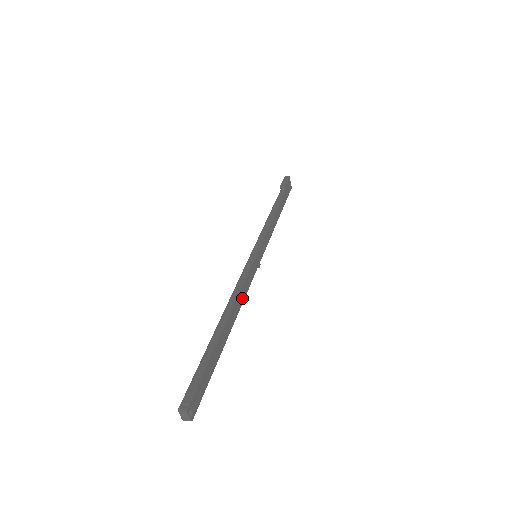
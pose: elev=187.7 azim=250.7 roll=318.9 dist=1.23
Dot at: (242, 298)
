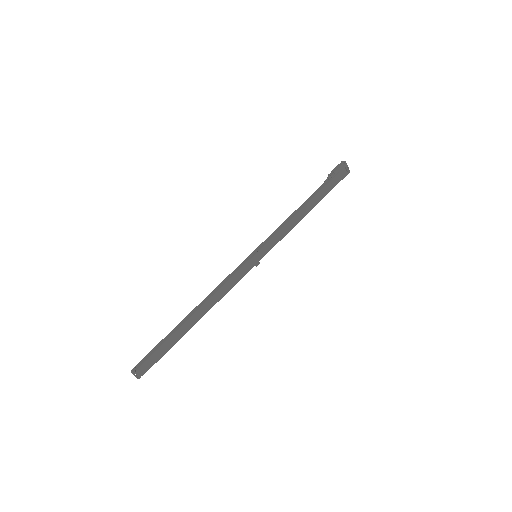
Dot at: (221, 295)
